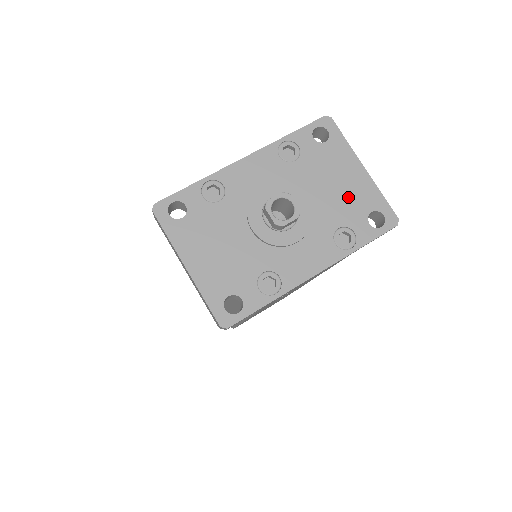
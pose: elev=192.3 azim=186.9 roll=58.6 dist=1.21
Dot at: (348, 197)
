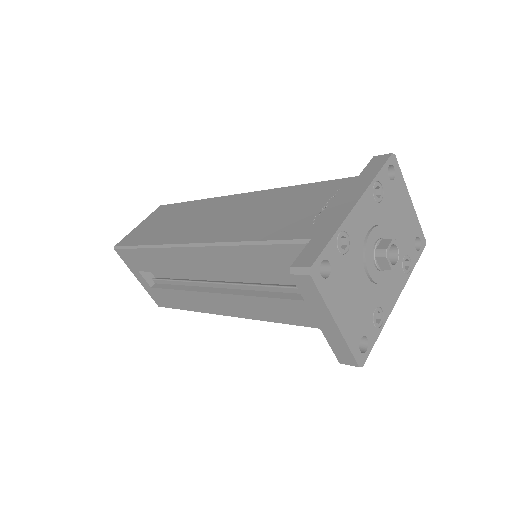
Dot at: (406, 228)
